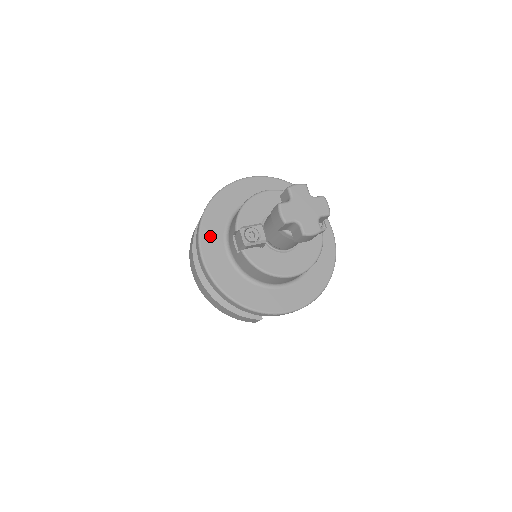
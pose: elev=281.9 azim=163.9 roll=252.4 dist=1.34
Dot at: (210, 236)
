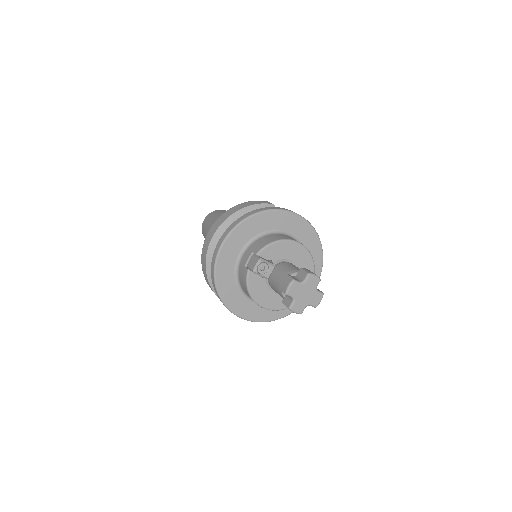
Dot at: (239, 236)
